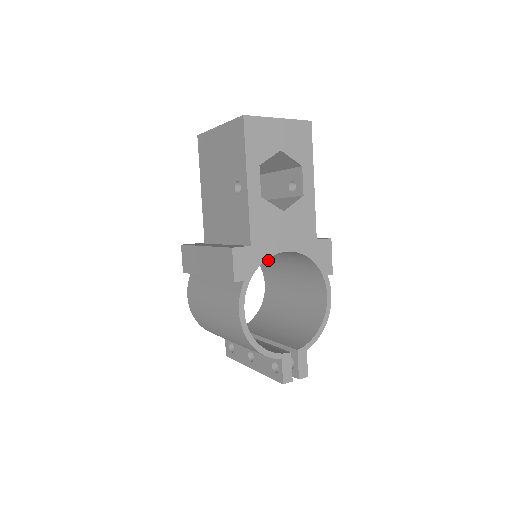
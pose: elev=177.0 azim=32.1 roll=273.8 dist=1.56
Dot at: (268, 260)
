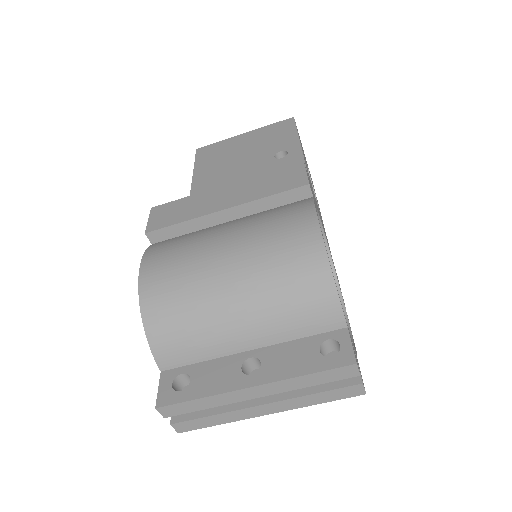
Dot at: occluded
